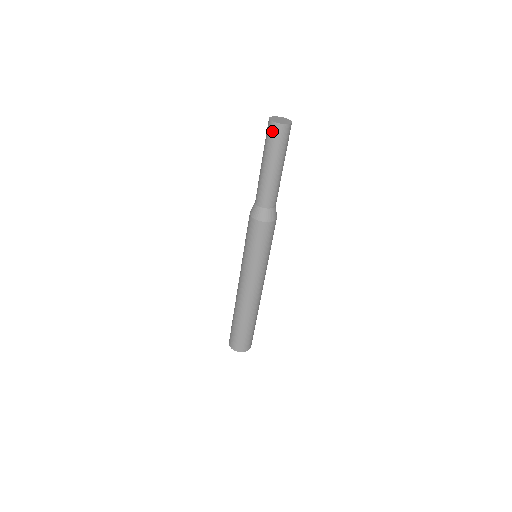
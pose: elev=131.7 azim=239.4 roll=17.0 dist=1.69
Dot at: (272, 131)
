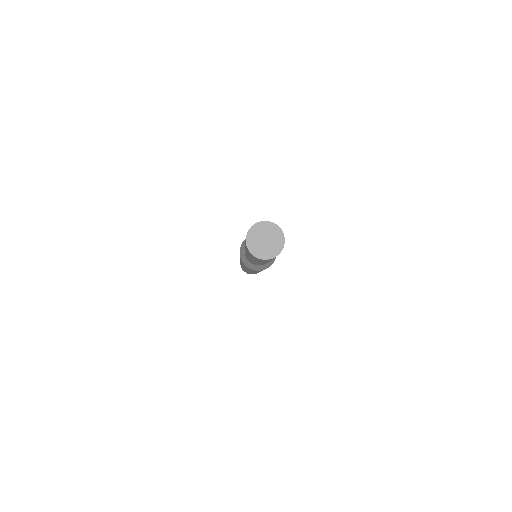
Dot at: occluded
